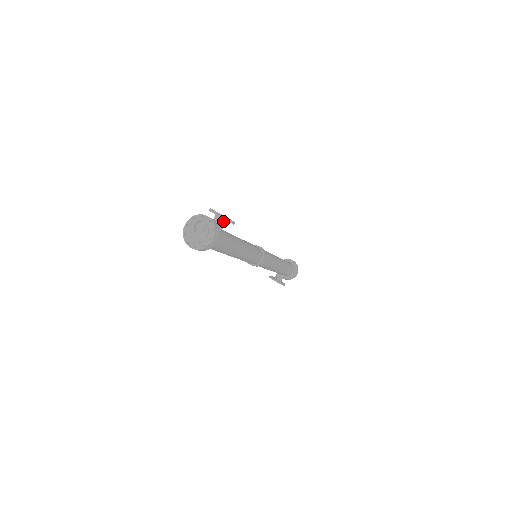
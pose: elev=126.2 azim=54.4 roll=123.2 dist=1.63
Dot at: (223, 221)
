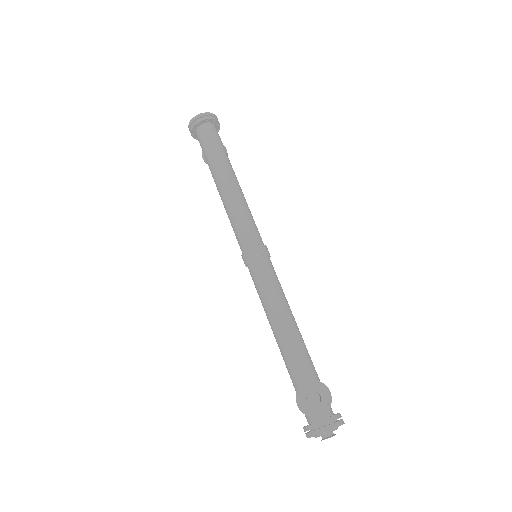
Dot at: (321, 400)
